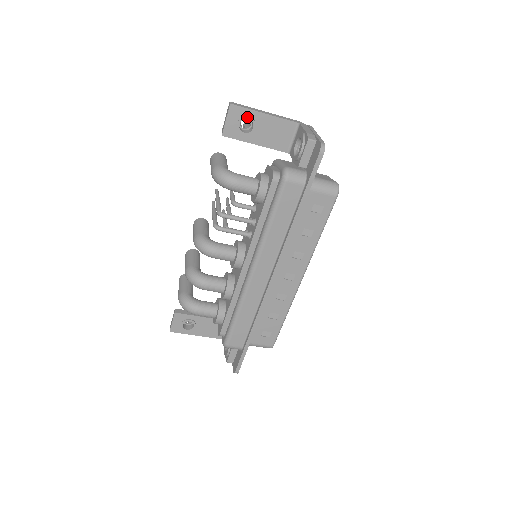
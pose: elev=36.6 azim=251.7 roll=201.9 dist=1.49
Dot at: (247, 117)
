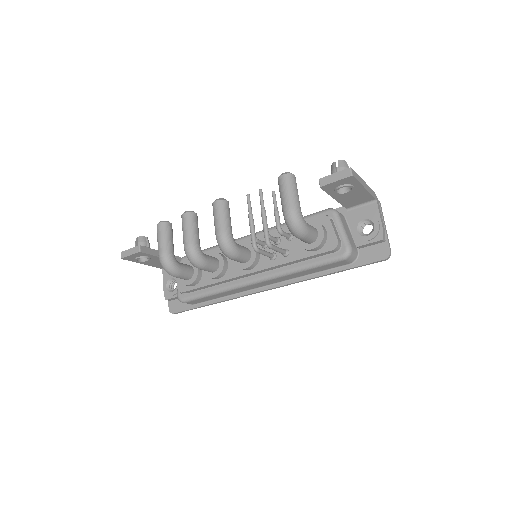
Dot at: (352, 187)
